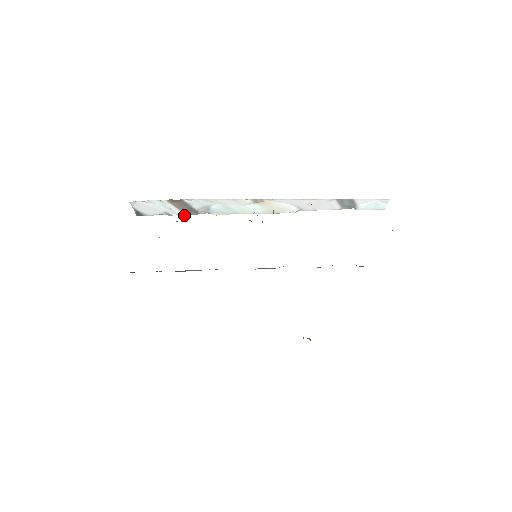
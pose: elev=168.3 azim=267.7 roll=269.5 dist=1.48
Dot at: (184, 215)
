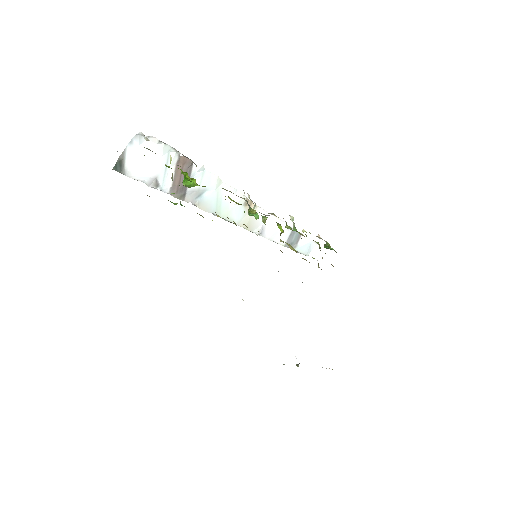
Dot at: occluded
